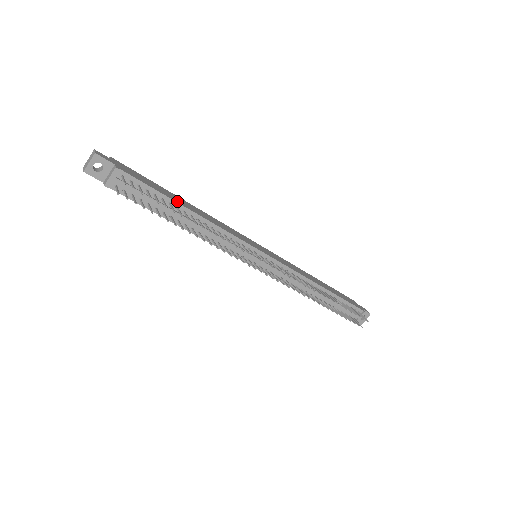
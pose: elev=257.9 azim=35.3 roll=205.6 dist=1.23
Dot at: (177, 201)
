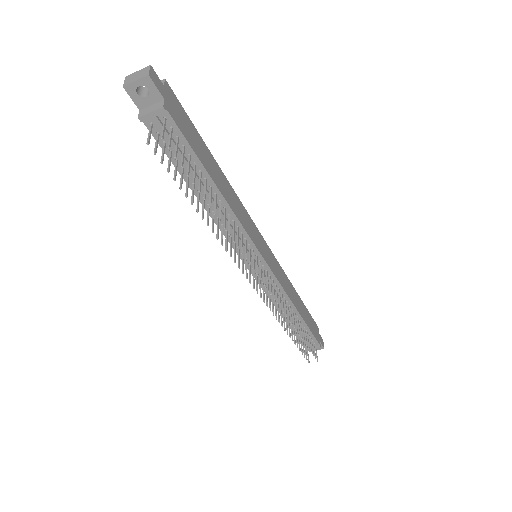
Dot at: (210, 172)
